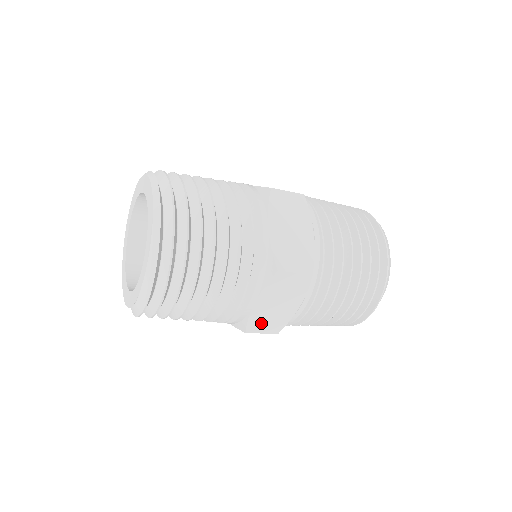
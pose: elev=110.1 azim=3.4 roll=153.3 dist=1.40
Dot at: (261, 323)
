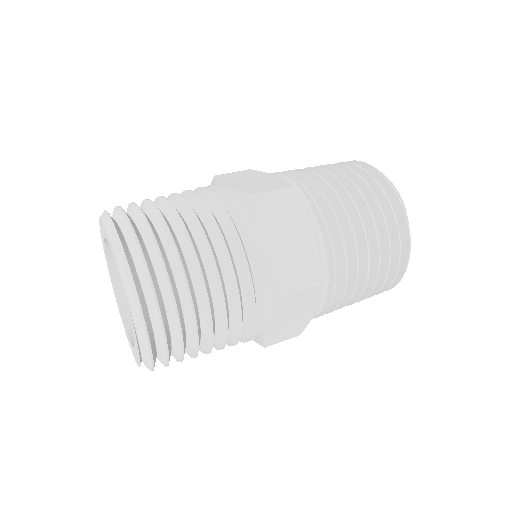
Dot at: (290, 275)
